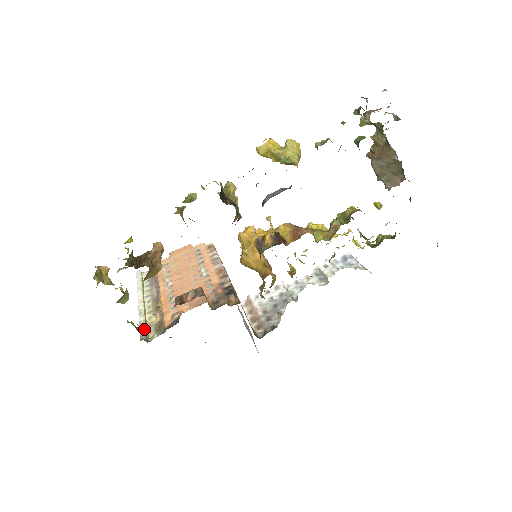
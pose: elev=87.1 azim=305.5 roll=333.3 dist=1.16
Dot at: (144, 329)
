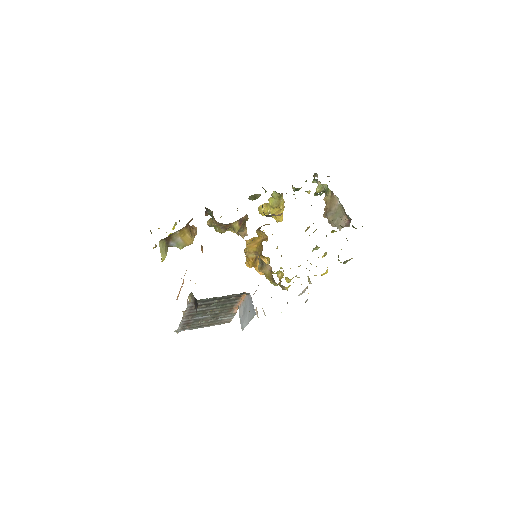
Dot at: occluded
